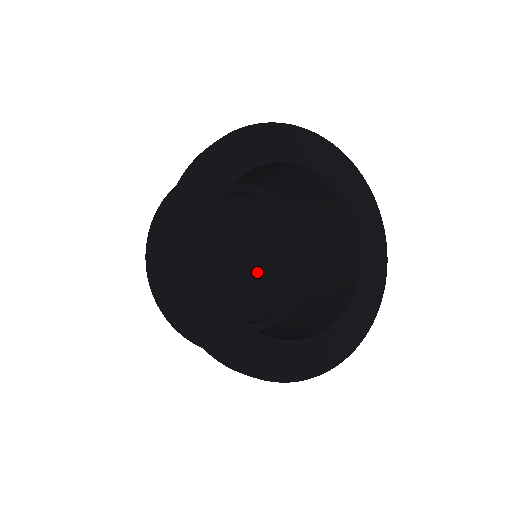
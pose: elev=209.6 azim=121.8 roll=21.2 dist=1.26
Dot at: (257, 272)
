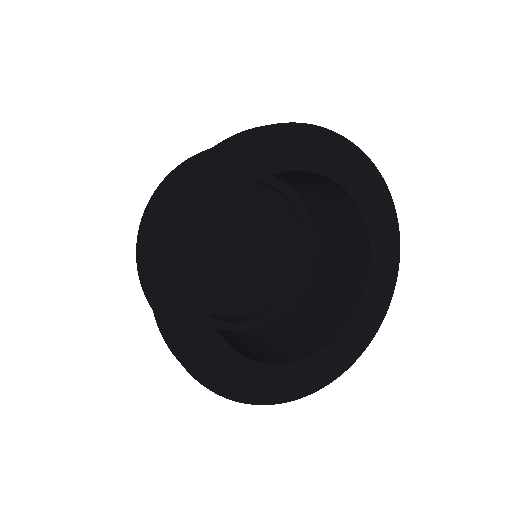
Dot at: (260, 252)
